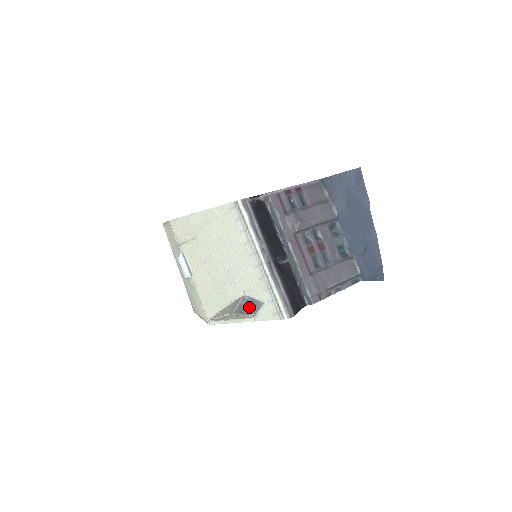
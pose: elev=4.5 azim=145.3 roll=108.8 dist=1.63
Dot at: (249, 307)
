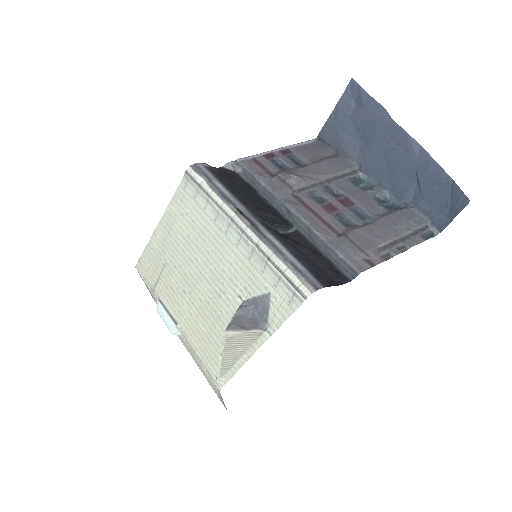
Dot at: (254, 316)
